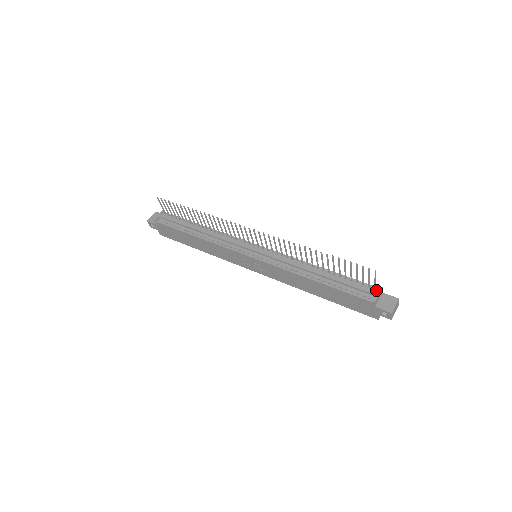
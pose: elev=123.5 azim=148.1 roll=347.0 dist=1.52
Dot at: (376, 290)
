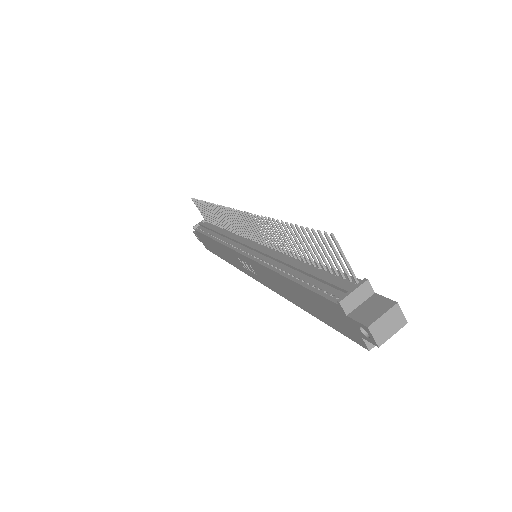
Dot at: (357, 285)
